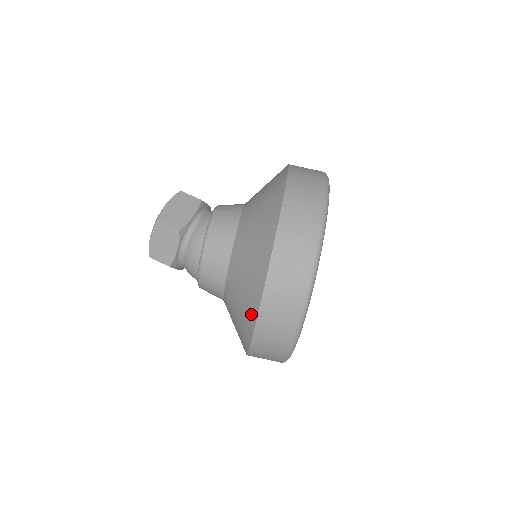
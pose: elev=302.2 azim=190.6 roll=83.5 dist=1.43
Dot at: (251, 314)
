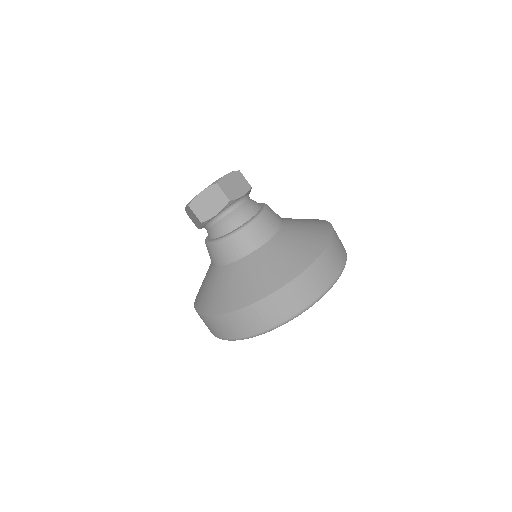
Dot at: (314, 250)
